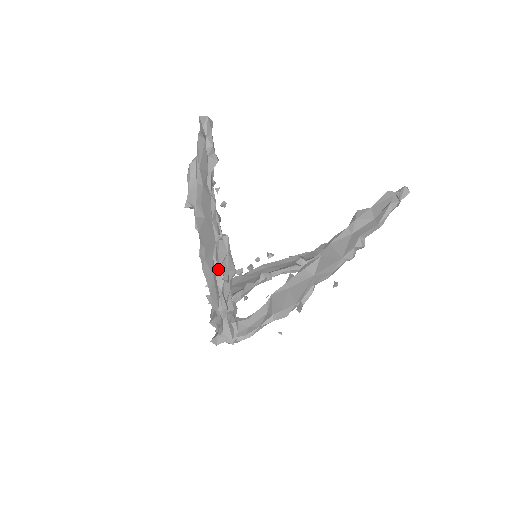
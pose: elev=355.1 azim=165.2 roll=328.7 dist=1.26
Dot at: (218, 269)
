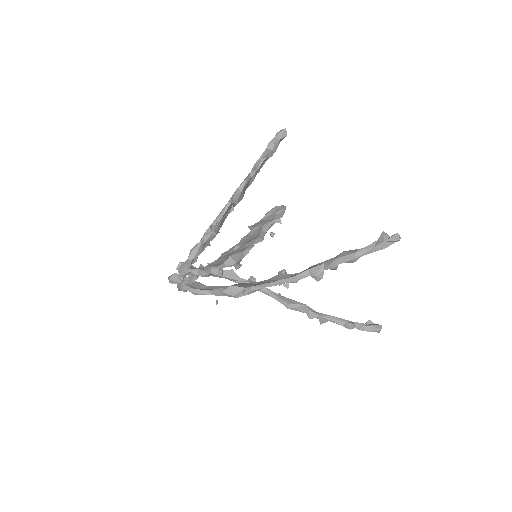
Dot at: (215, 223)
